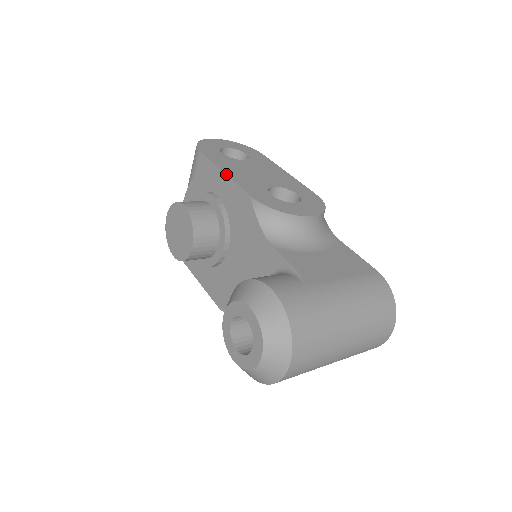
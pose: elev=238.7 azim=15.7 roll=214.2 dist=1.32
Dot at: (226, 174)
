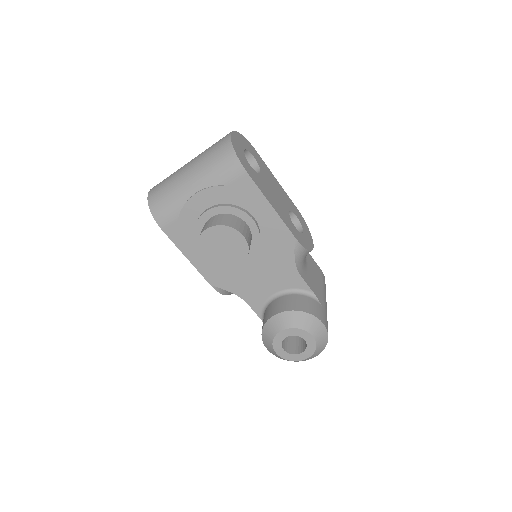
Dot at: (275, 210)
